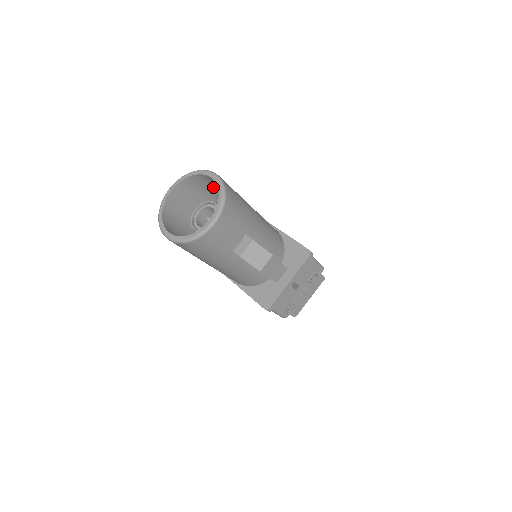
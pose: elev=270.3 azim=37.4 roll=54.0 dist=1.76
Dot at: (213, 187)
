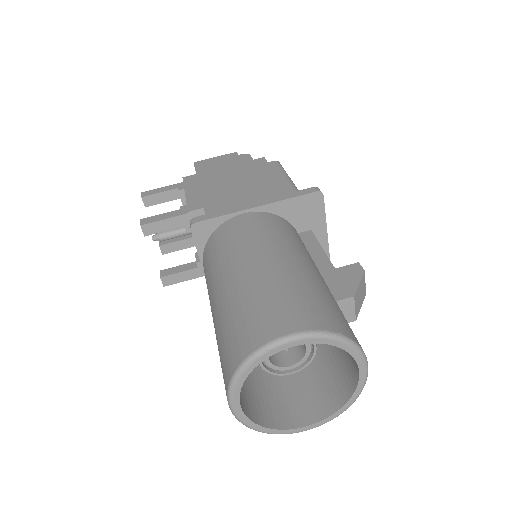
Dot at: occluded
